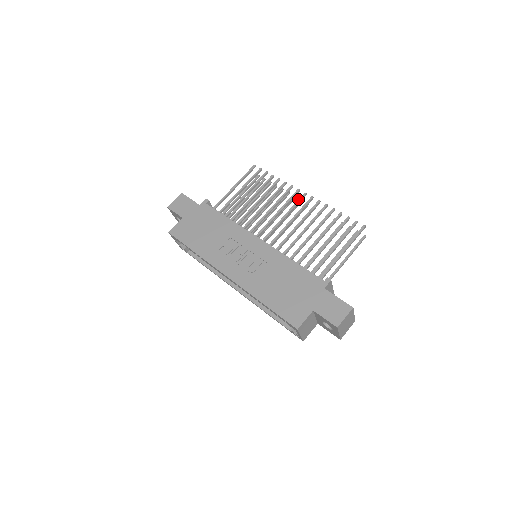
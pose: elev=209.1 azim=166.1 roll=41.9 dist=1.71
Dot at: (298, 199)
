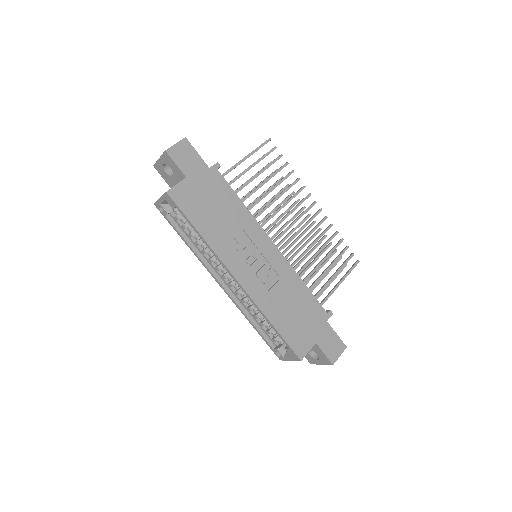
Dot at: (309, 206)
